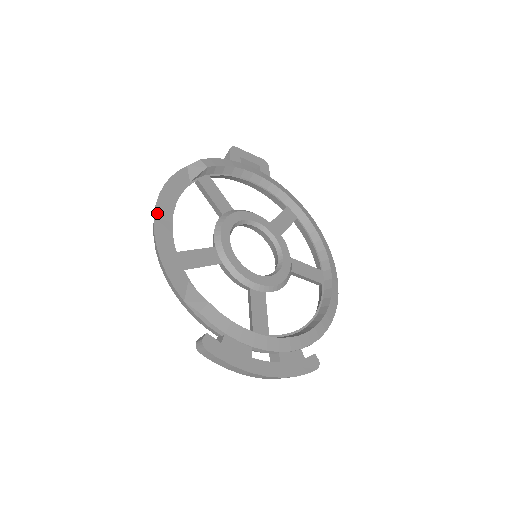
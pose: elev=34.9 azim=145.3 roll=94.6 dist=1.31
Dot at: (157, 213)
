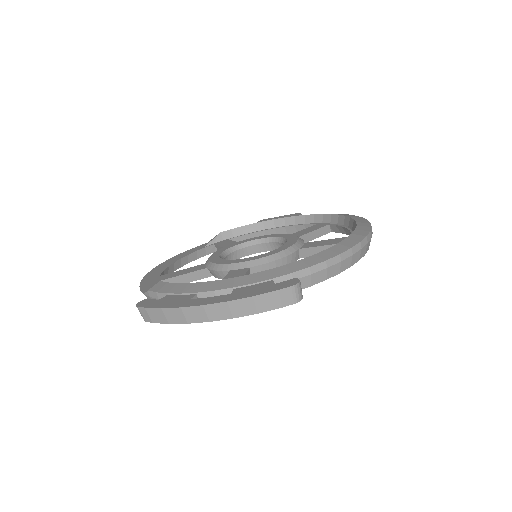
Dot at: (158, 267)
